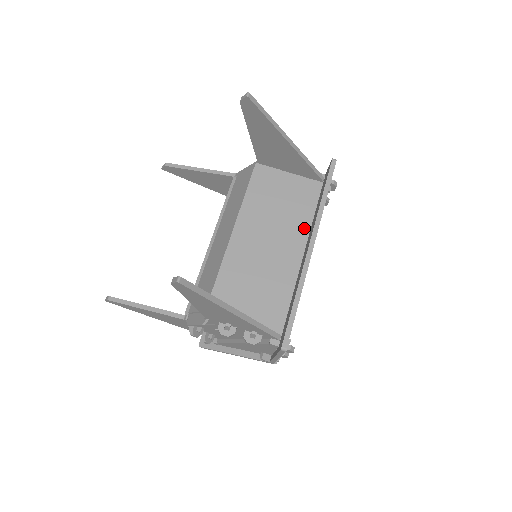
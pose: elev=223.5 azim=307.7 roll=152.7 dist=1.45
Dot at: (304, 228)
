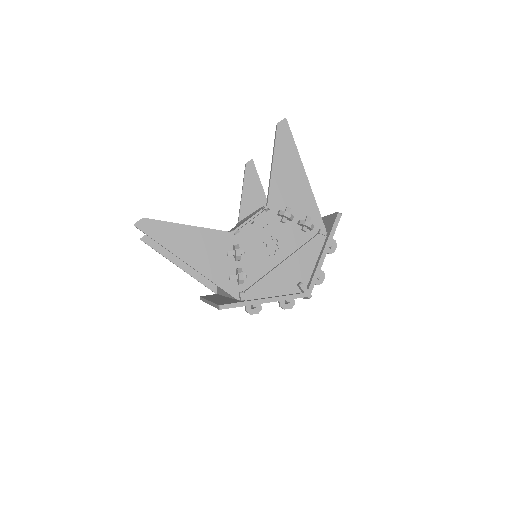
Dot at: occluded
